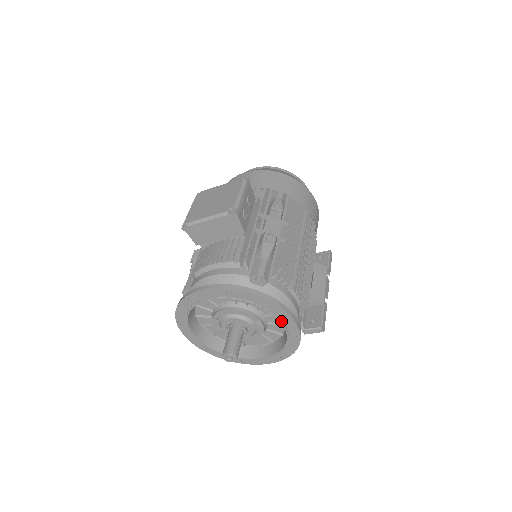
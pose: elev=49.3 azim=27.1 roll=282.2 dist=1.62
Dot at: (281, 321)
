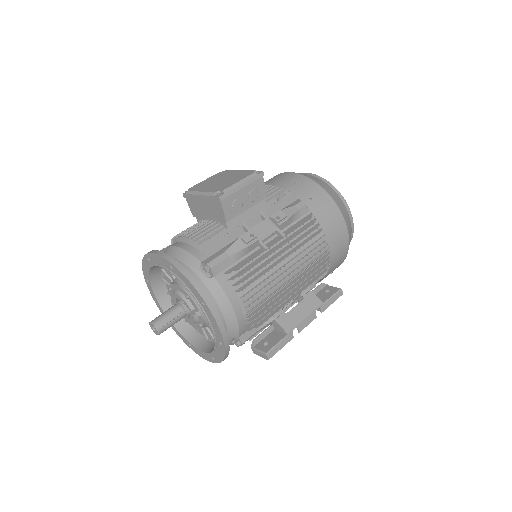
Dot at: (208, 320)
